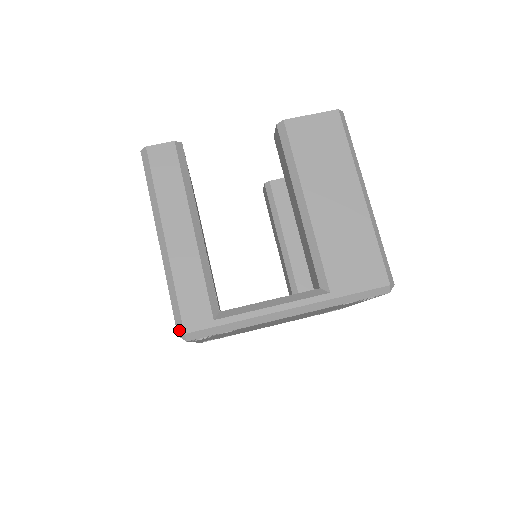
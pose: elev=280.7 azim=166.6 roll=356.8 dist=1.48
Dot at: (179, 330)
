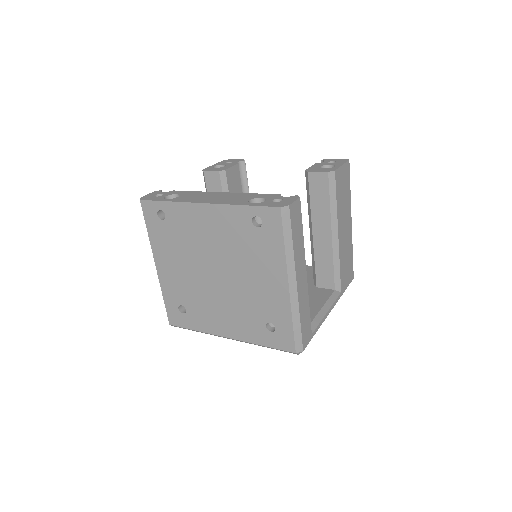
Dot at: (298, 349)
